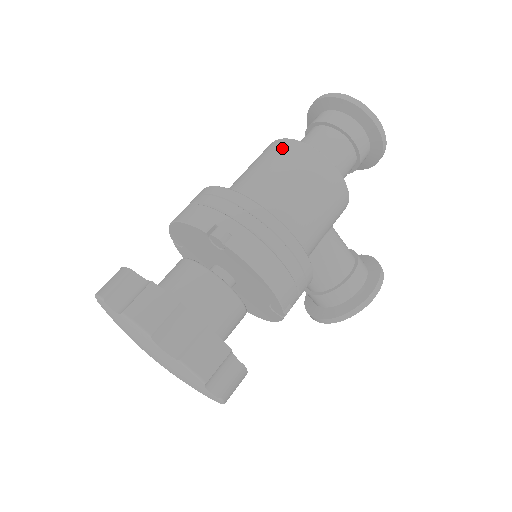
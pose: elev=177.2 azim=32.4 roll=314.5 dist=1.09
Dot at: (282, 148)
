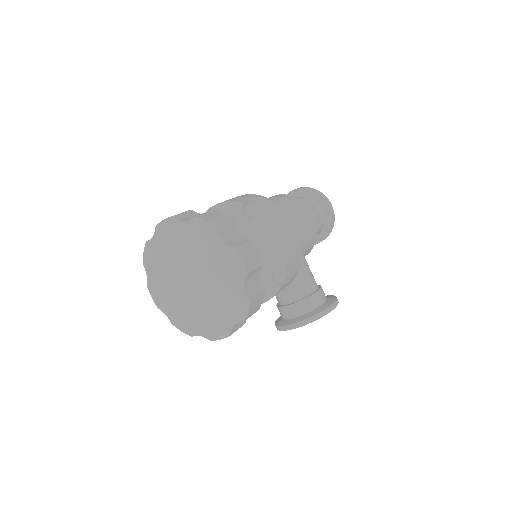
Dot at: (277, 196)
